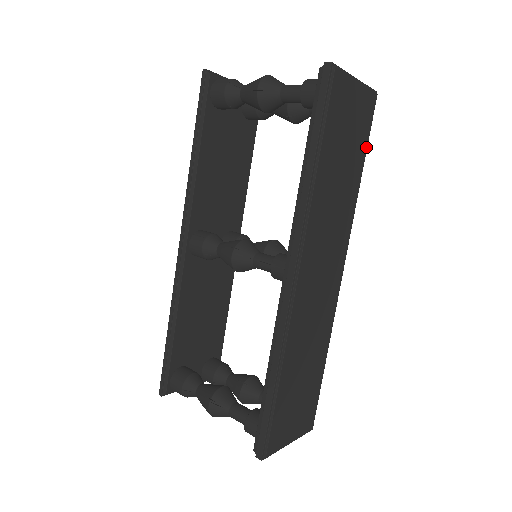
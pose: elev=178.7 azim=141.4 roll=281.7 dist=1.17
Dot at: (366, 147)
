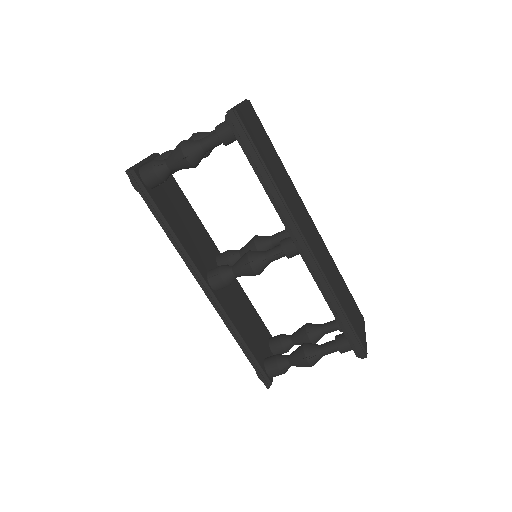
Dot at: (268, 137)
